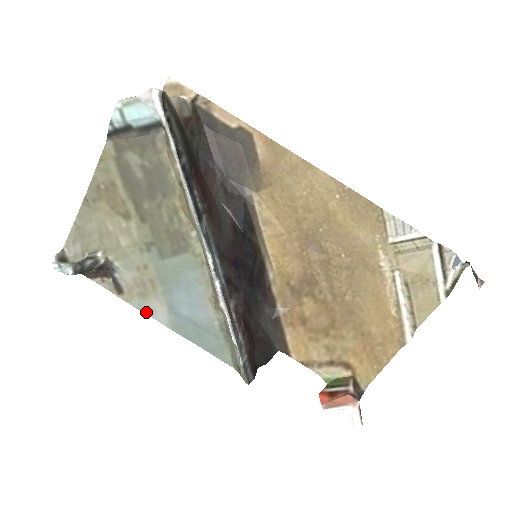
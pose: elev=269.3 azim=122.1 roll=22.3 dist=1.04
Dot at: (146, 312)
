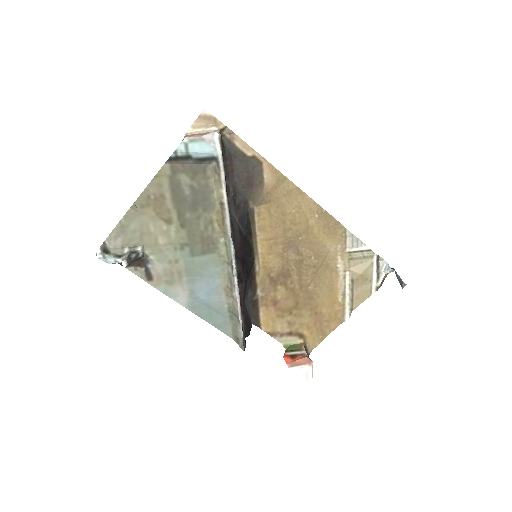
Dot at: (169, 295)
